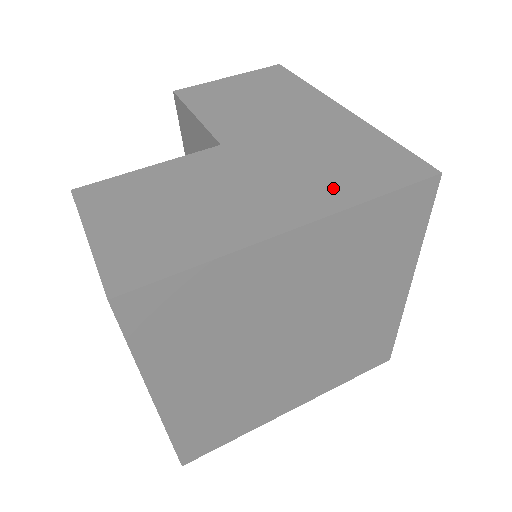
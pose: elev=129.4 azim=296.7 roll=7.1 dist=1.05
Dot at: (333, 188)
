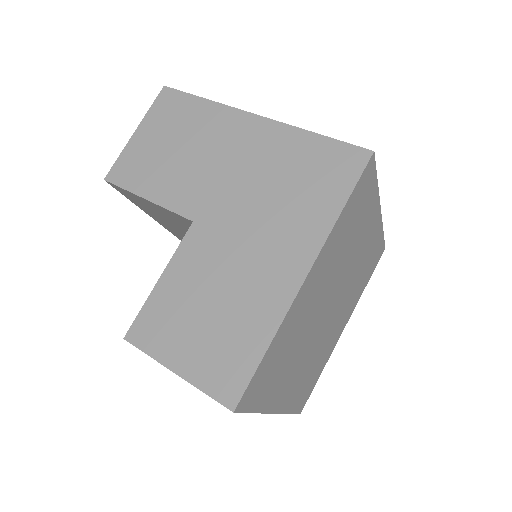
Dot at: (307, 218)
